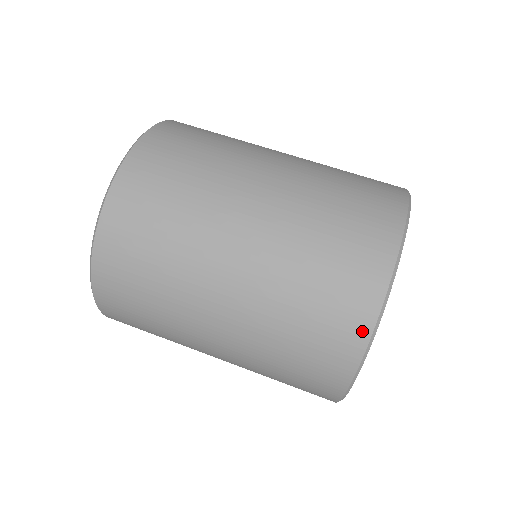
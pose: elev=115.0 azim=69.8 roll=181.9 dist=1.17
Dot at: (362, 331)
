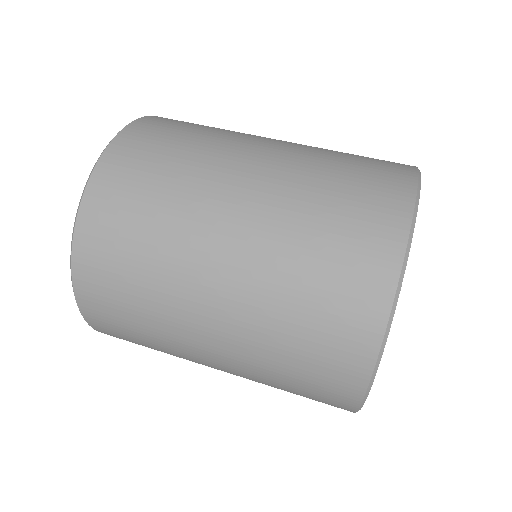
Dot at: (398, 229)
